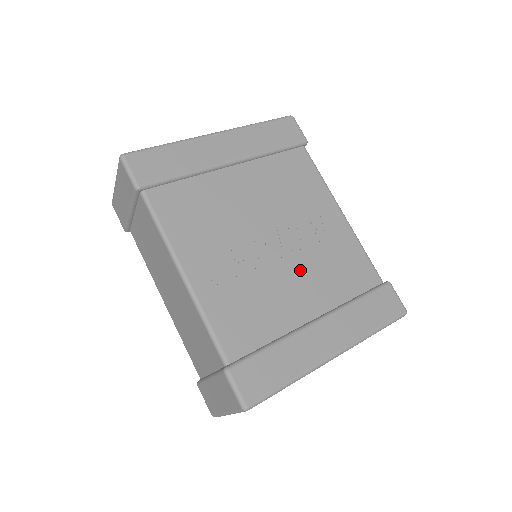
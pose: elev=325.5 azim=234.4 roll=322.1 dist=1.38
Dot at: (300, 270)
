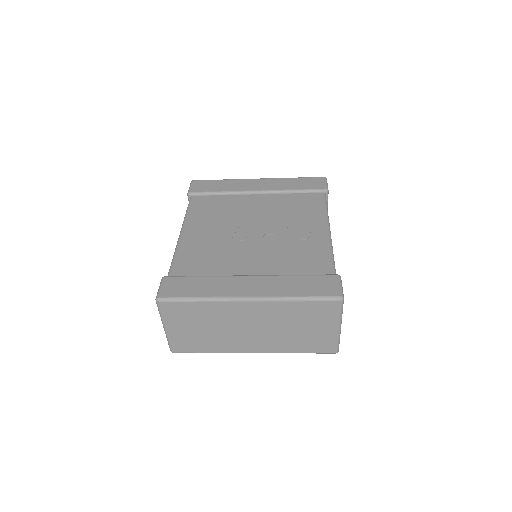
Dot at: (262, 250)
